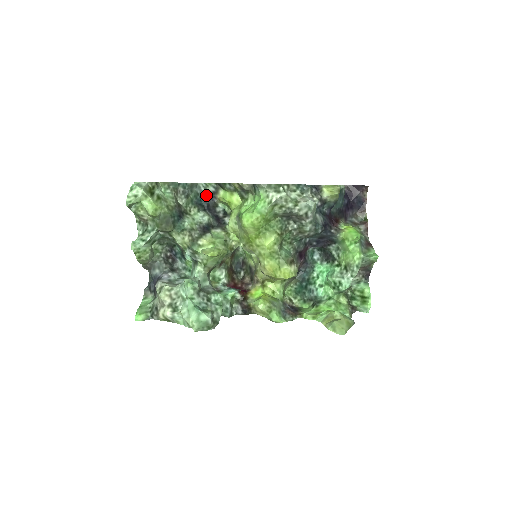
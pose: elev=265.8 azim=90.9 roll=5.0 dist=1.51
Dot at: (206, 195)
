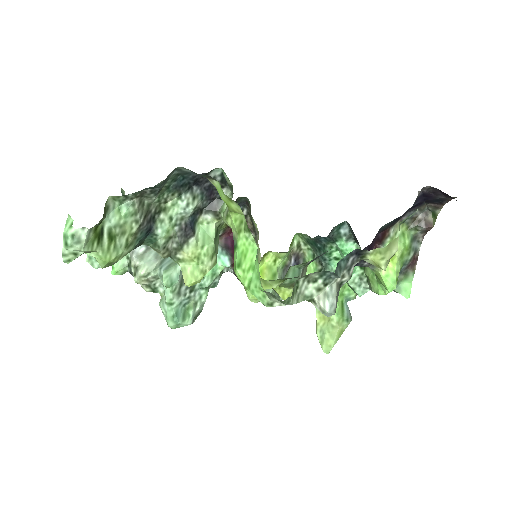
Dot at: (192, 173)
